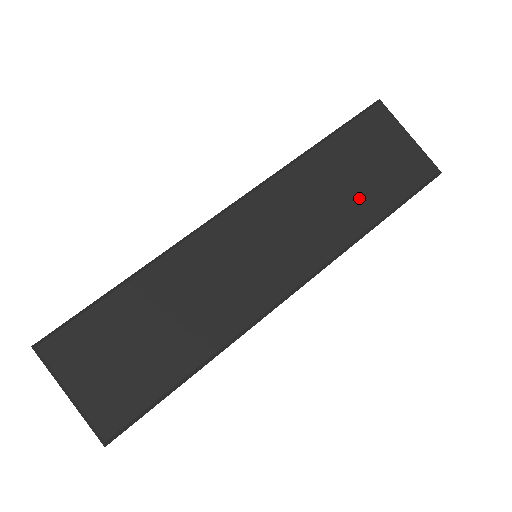
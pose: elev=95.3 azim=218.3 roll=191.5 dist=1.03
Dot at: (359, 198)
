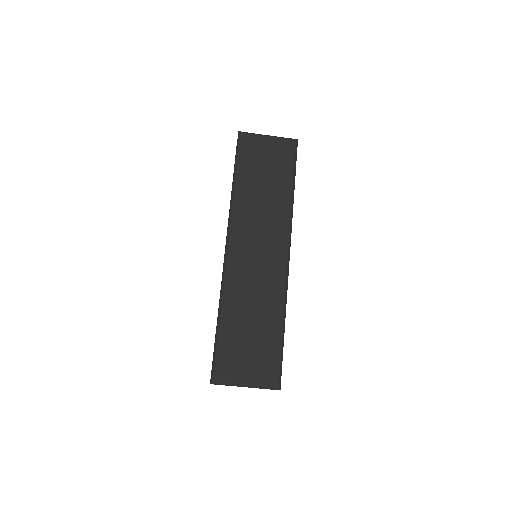
Dot at: (275, 187)
